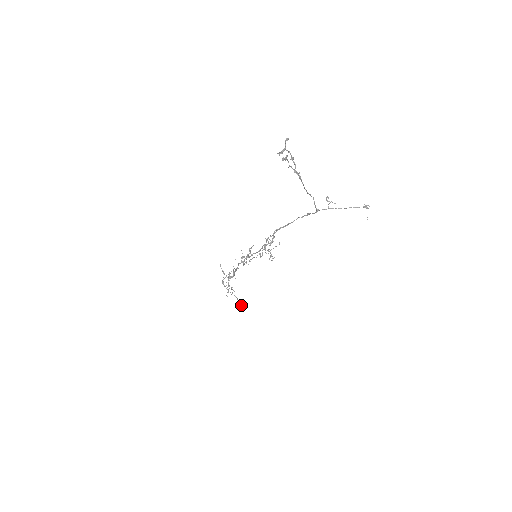
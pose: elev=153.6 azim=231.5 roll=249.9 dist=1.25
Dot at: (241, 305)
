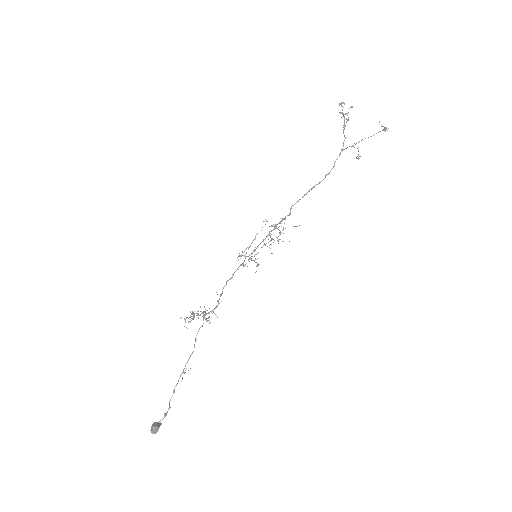
Dot at: (159, 425)
